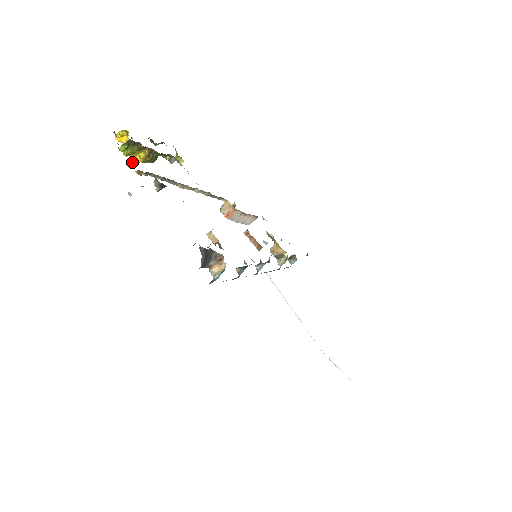
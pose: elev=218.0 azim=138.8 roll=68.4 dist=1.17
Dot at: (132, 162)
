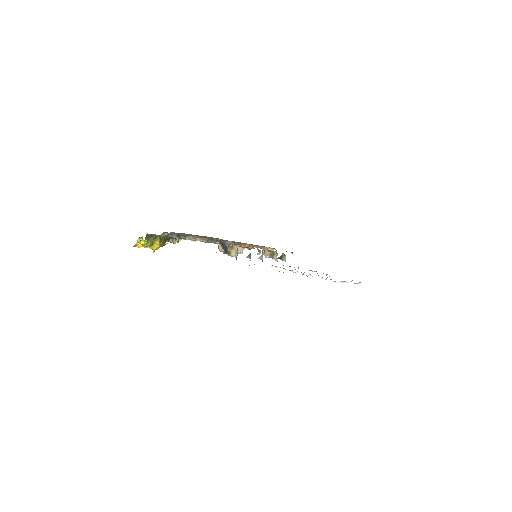
Dot at: (154, 251)
